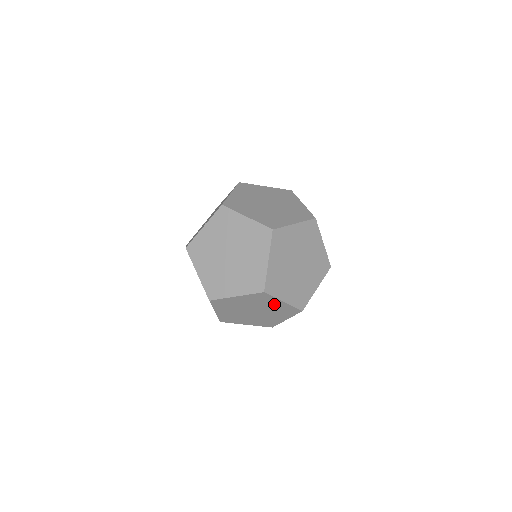
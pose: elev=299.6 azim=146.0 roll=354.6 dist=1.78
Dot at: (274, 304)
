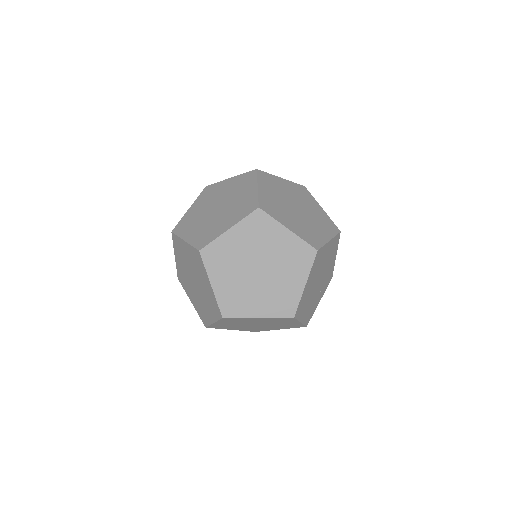
Dot at: (278, 239)
